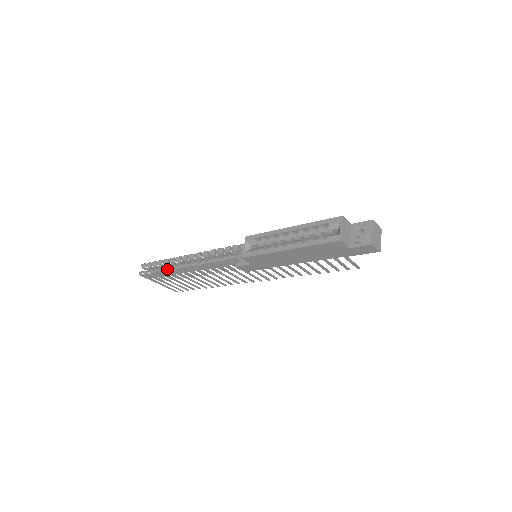
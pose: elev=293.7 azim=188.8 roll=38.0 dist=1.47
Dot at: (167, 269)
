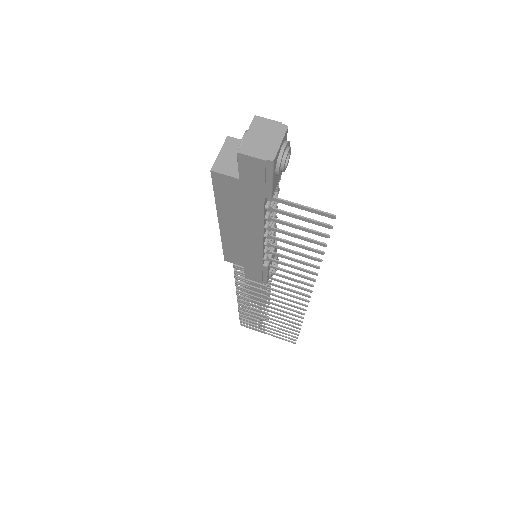
Dot at: occluded
